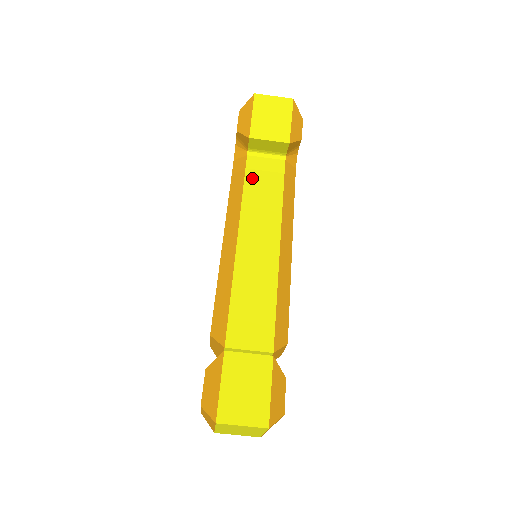
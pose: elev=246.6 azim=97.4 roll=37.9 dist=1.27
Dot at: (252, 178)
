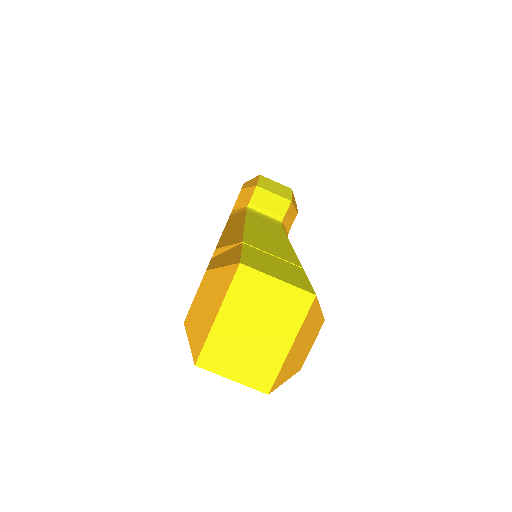
Dot at: (253, 215)
